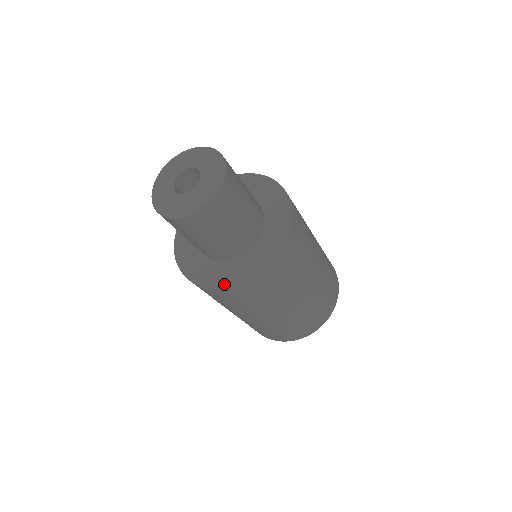
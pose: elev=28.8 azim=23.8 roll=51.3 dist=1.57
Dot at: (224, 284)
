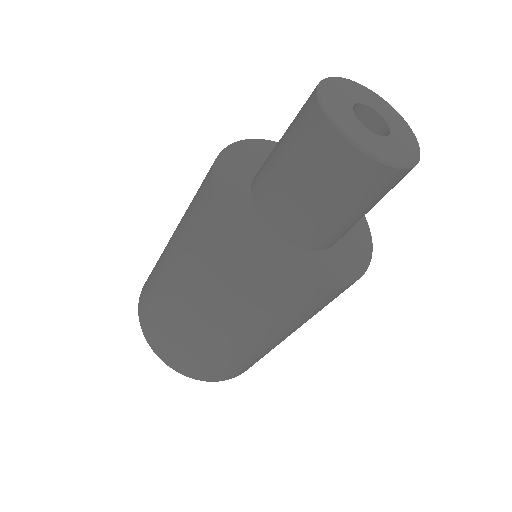
Dot at: (326, 282)
